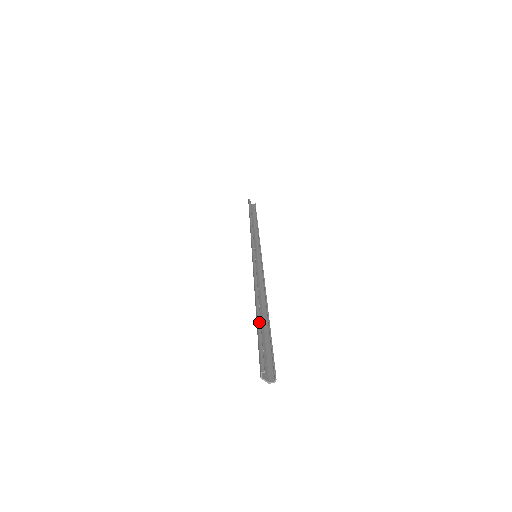
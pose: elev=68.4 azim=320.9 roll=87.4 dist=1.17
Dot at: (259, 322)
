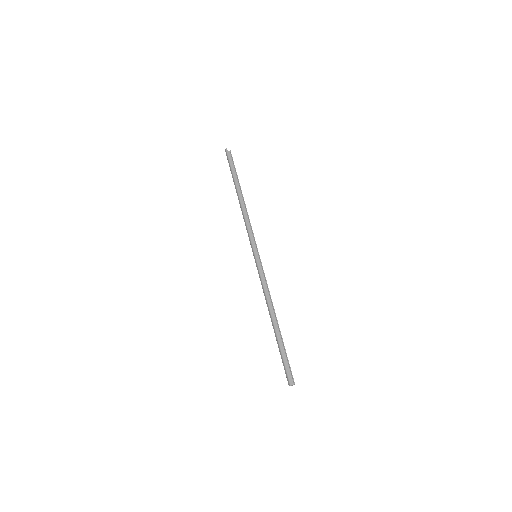
Dot at: (280, 344)
